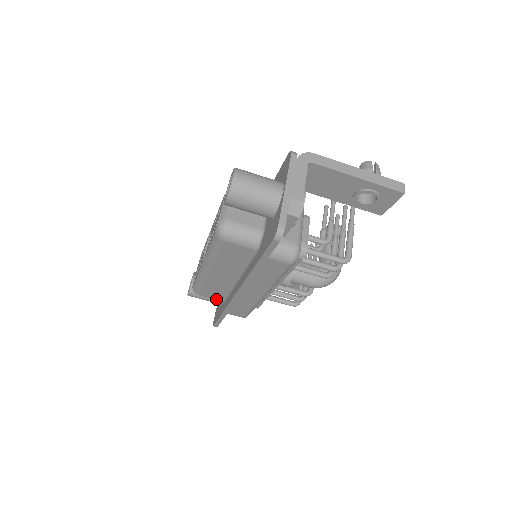
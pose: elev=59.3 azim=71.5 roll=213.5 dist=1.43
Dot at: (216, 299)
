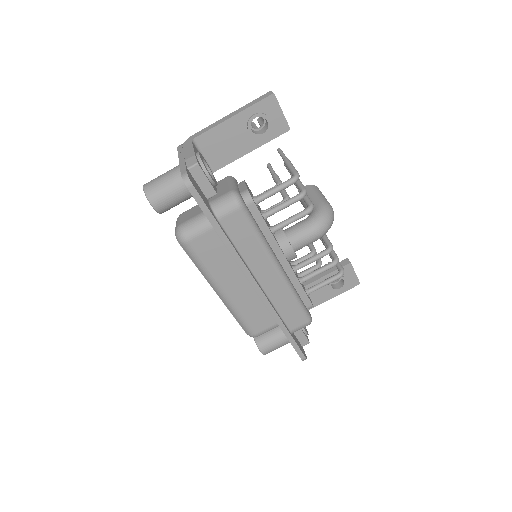
Dot at: (272, 326)
